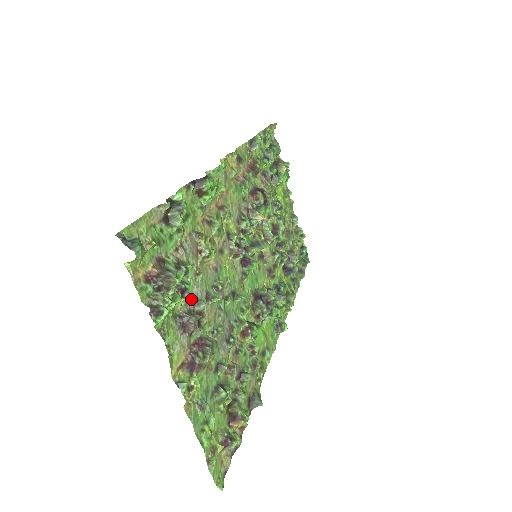
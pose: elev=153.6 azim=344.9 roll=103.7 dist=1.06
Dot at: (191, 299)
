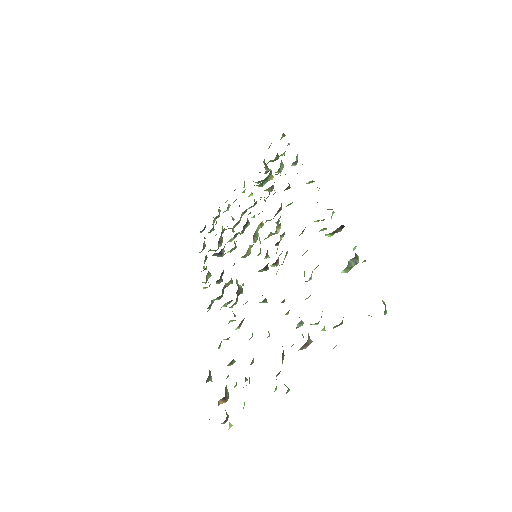
Dot at: occluded
